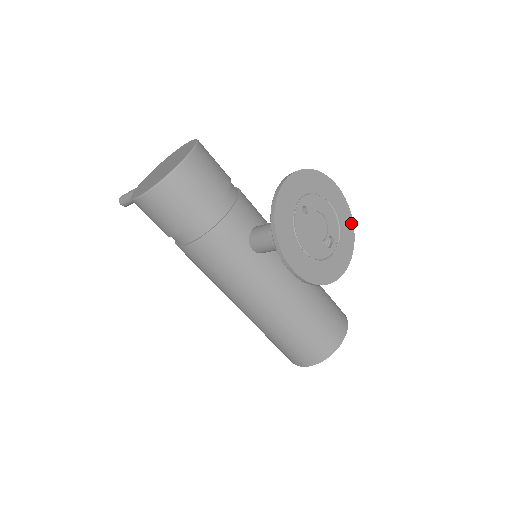
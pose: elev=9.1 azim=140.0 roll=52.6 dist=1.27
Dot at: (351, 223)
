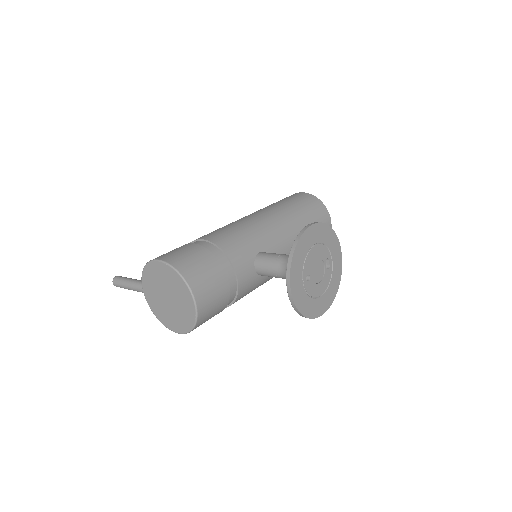
Dot at: (329, 229)
